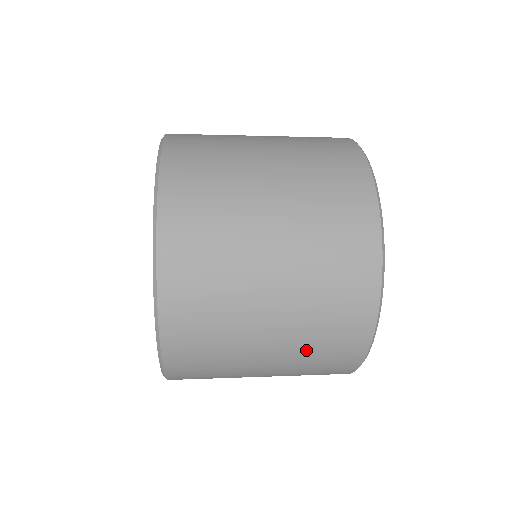
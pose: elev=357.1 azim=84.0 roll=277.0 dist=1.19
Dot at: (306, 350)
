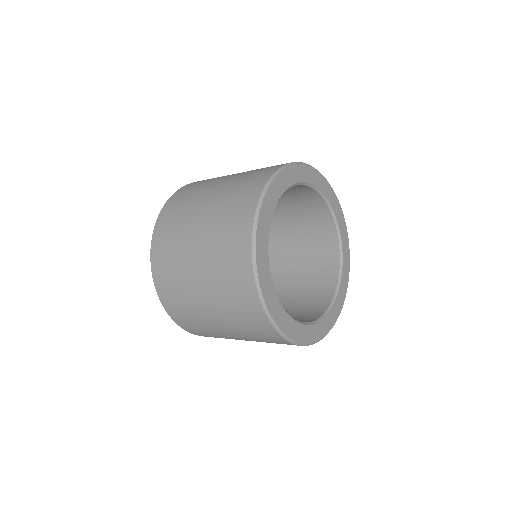
Dot at: (252, 337)
